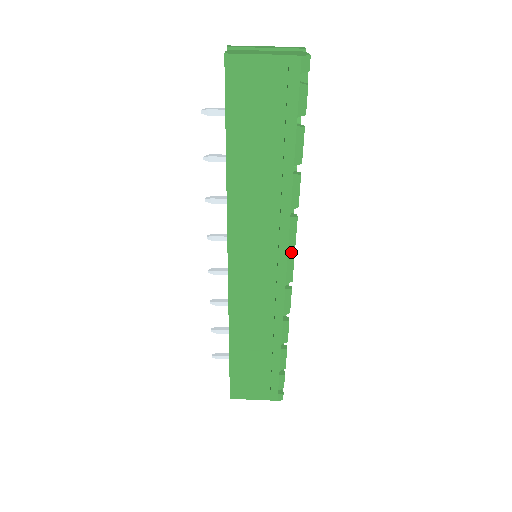
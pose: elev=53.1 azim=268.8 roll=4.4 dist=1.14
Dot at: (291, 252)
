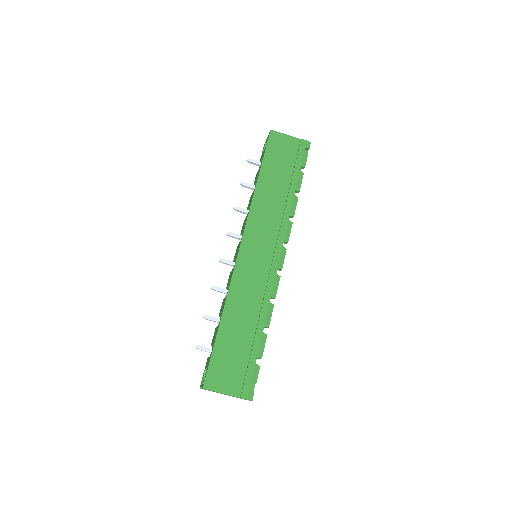
Dot at: (284, 248)
